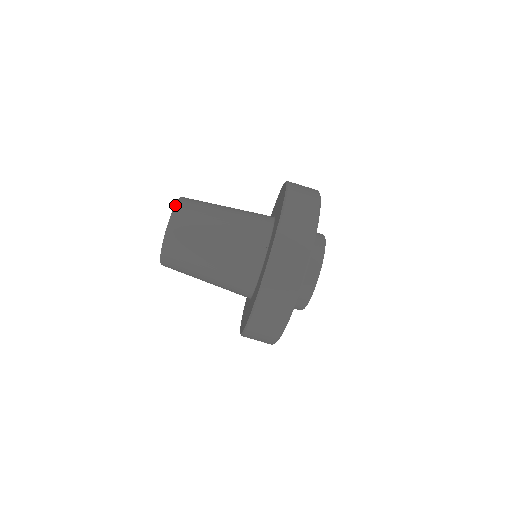
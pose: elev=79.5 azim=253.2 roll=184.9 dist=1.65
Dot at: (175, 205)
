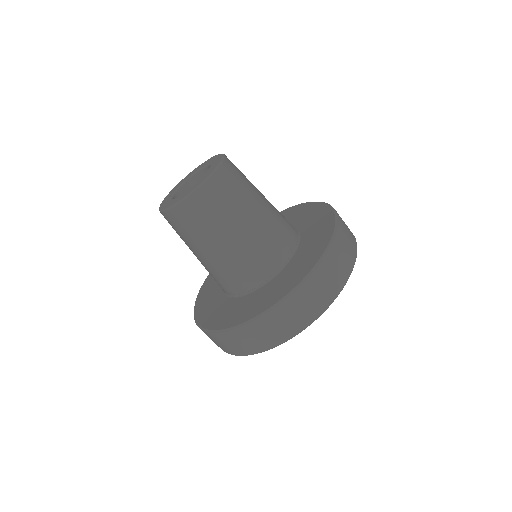
Dot at: occluded
